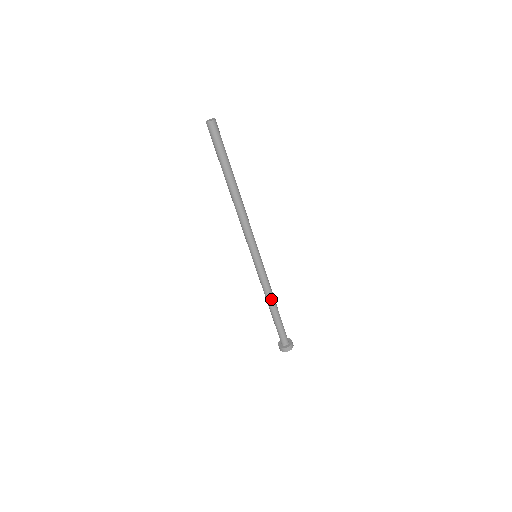
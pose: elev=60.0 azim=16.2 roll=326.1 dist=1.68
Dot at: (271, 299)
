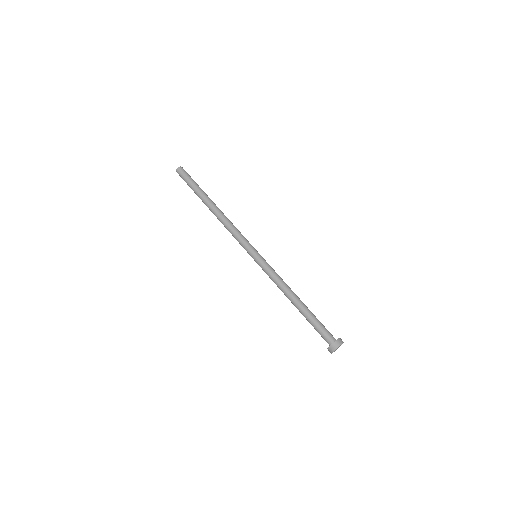
Dot at: (289, 292)
